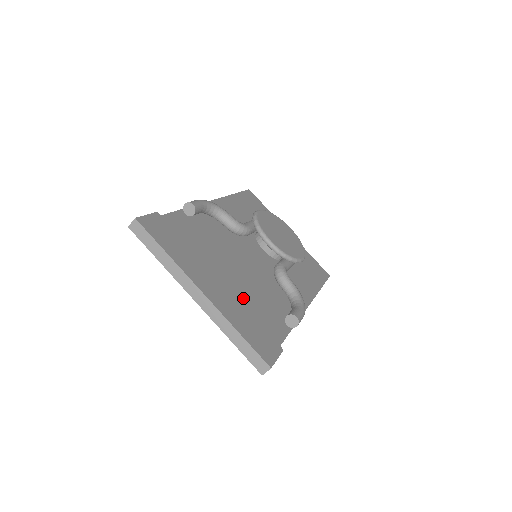
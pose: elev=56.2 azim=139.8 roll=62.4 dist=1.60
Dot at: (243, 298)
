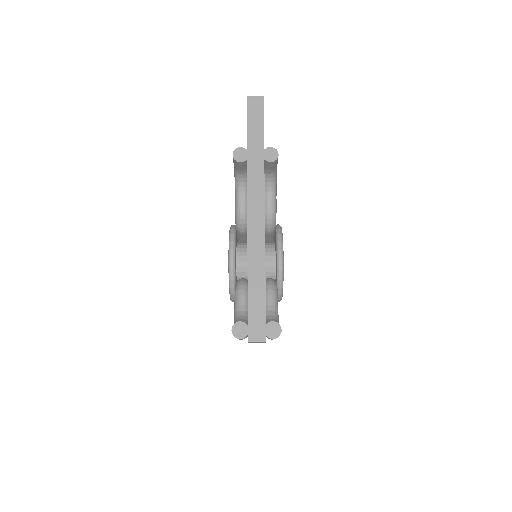
Dot at: occluded
